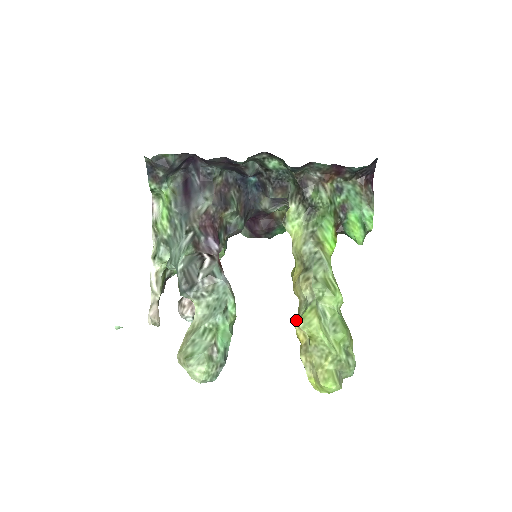
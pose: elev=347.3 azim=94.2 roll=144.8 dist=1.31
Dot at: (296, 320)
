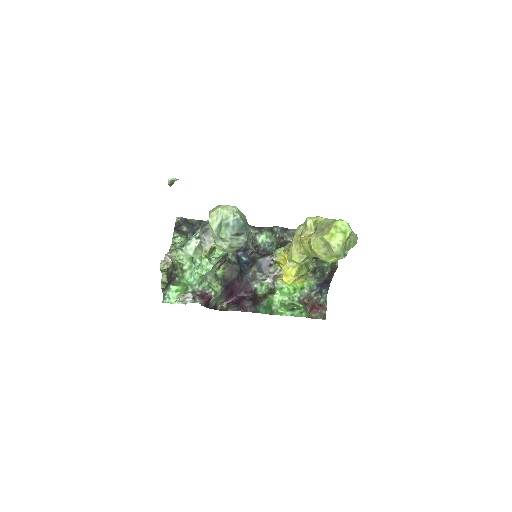
Dot at: (301, 236)
